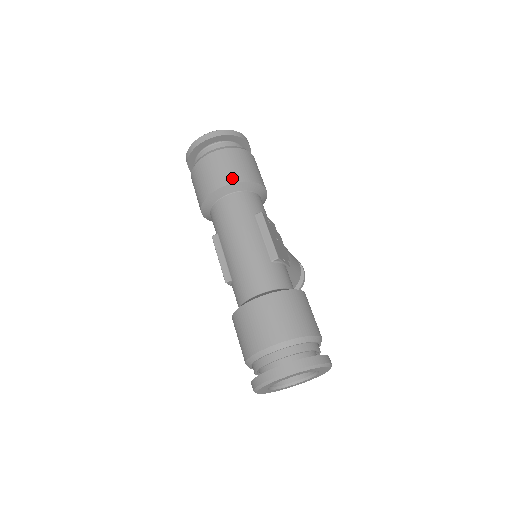
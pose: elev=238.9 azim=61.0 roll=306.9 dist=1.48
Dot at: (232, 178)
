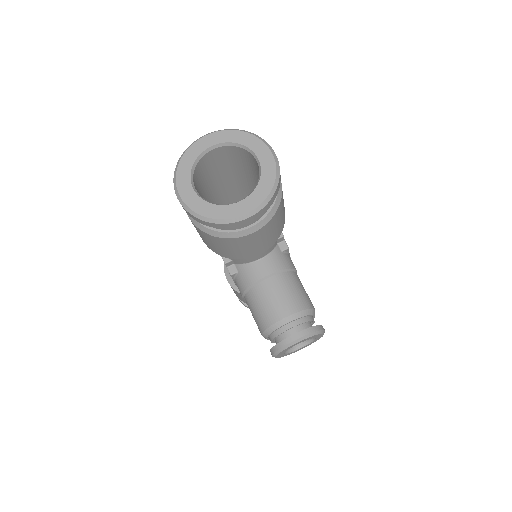
Dot at: occluded
